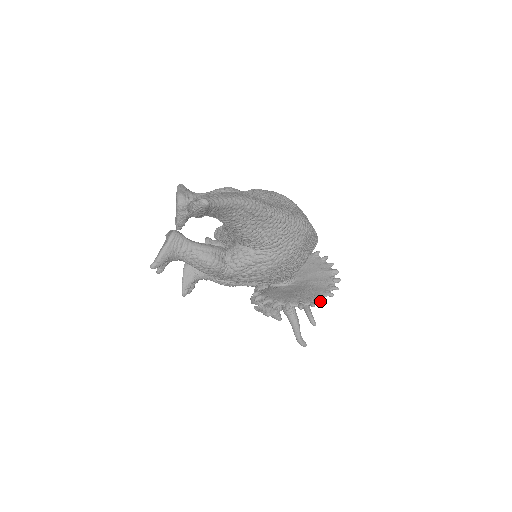
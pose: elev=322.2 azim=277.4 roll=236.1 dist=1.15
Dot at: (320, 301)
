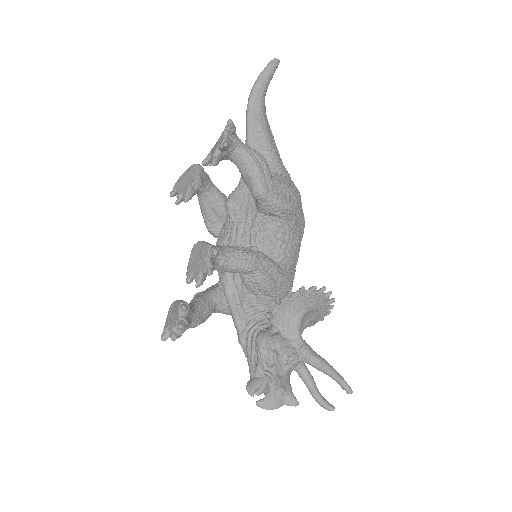
Dot at: (330, 300)
